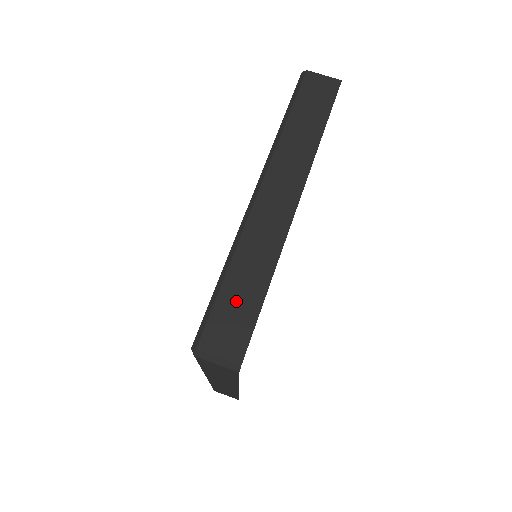
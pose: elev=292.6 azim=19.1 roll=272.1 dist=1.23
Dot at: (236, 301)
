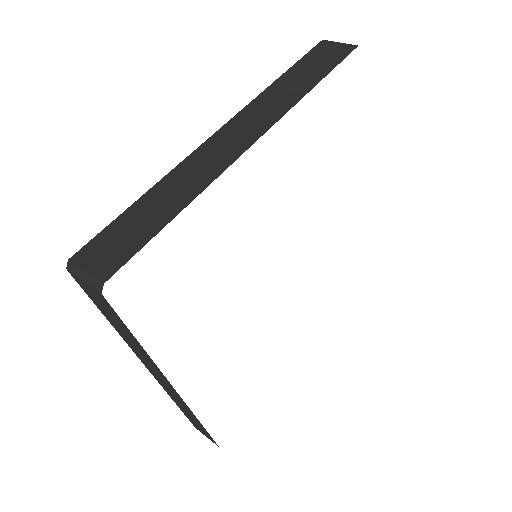
Dot at: (137, 221)
